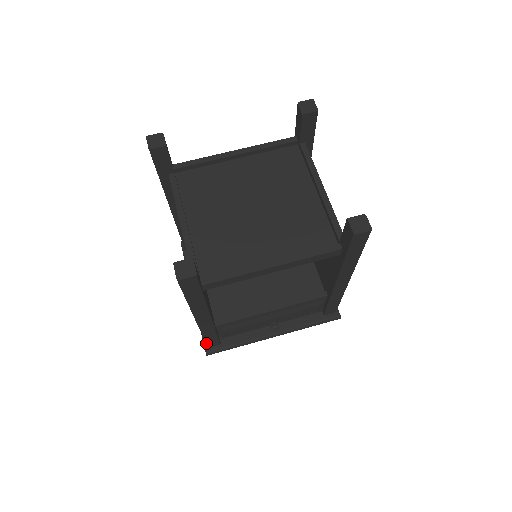
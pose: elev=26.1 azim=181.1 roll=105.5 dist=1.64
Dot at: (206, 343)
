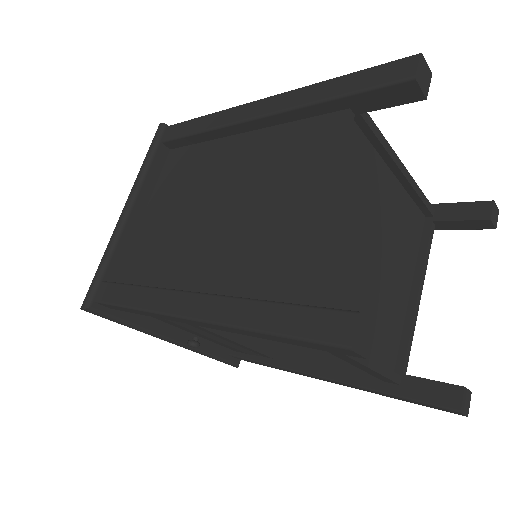
Dot at: (107, 303)
